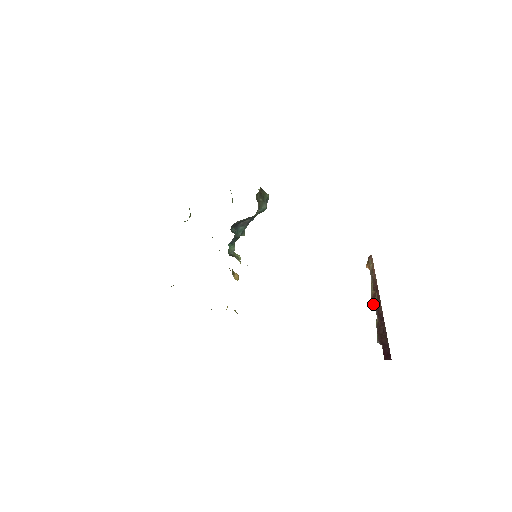
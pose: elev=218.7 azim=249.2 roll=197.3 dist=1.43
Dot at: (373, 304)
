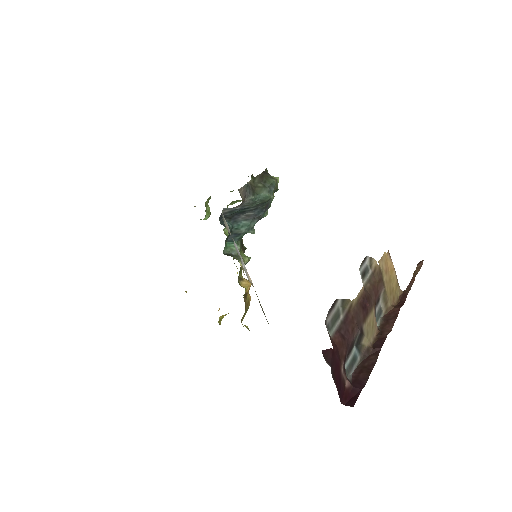
Dot at: (380, 324)
